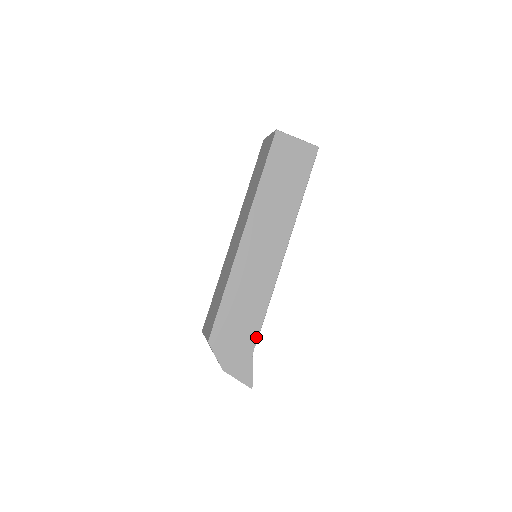
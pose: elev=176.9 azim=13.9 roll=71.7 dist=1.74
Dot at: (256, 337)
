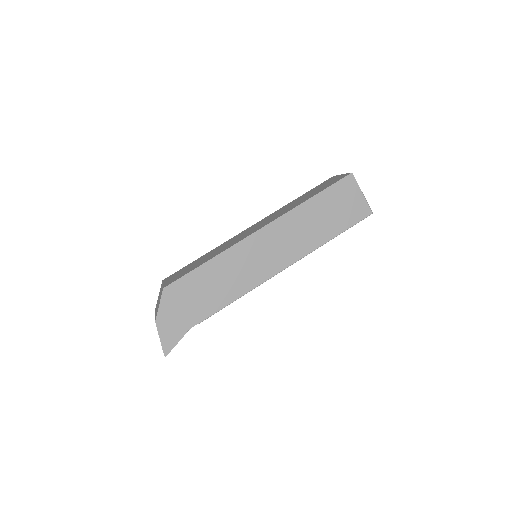
Dot at: (204, 318)
